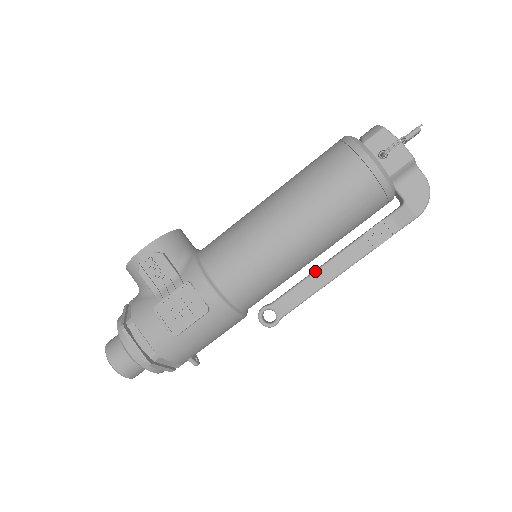
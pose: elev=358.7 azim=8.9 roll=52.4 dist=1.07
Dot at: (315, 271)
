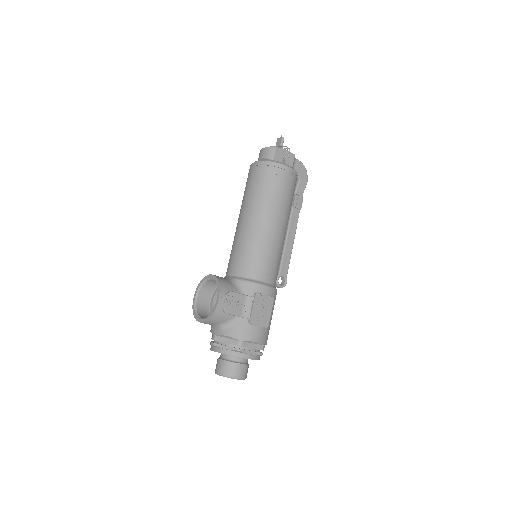
Dot at: (286, 241)
